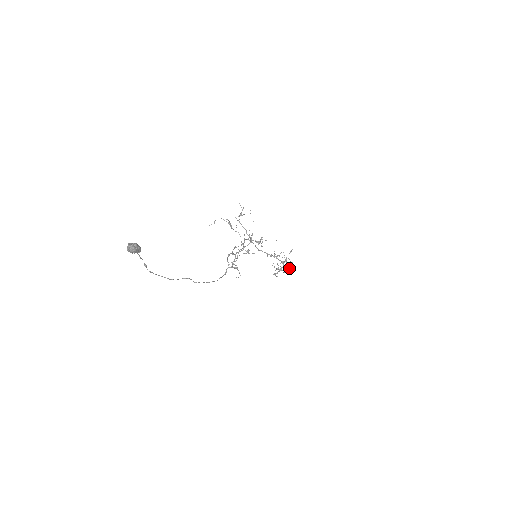
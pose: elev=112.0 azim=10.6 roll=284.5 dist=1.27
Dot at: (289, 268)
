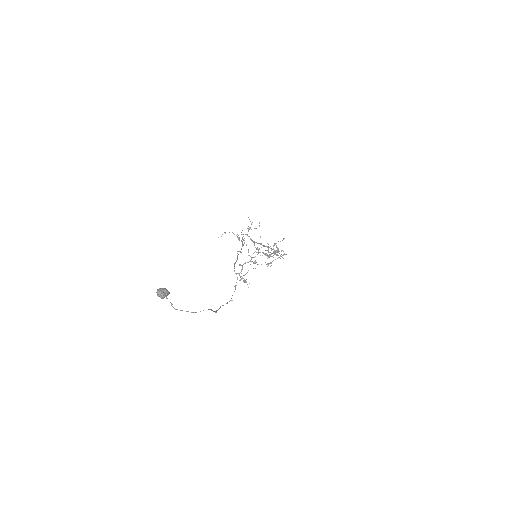
Dot at: (281, 256)
